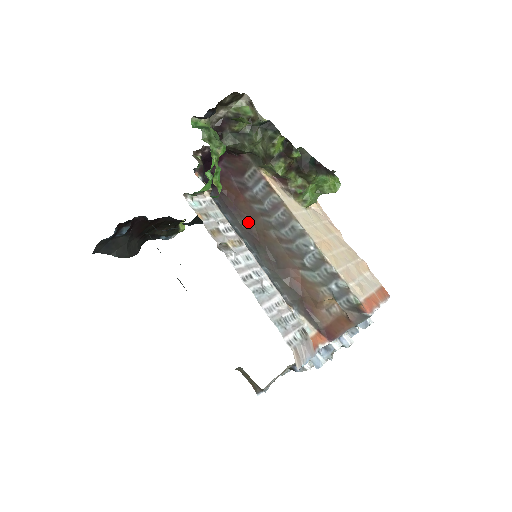
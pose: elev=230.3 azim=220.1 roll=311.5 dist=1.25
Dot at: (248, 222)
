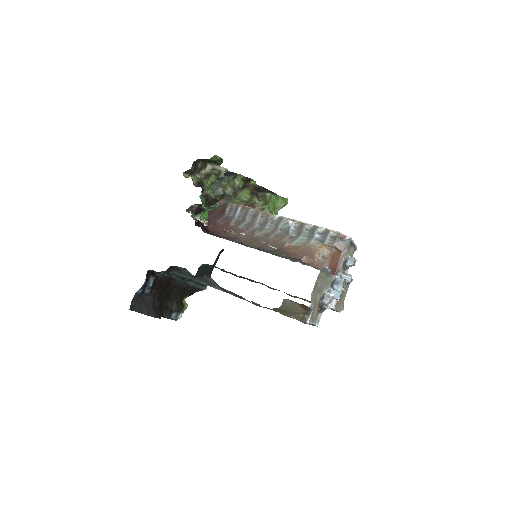
Dot at: (240, 240)
